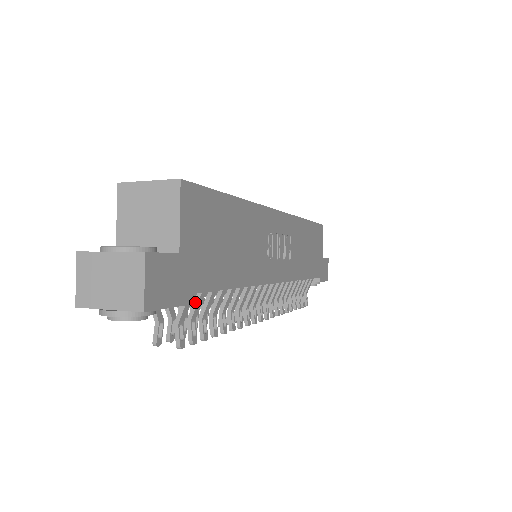
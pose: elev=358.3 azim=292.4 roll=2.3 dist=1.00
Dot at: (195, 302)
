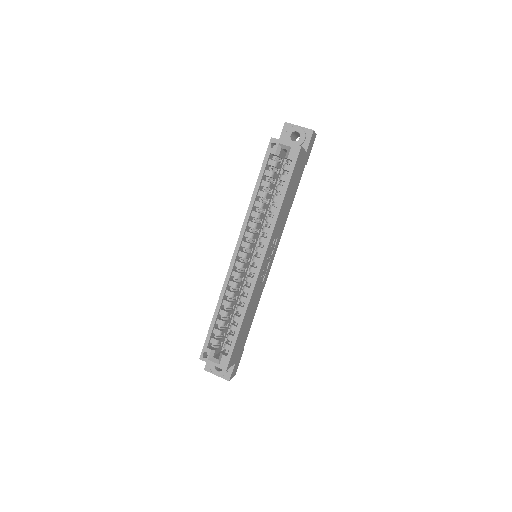
Dot at: occluded
